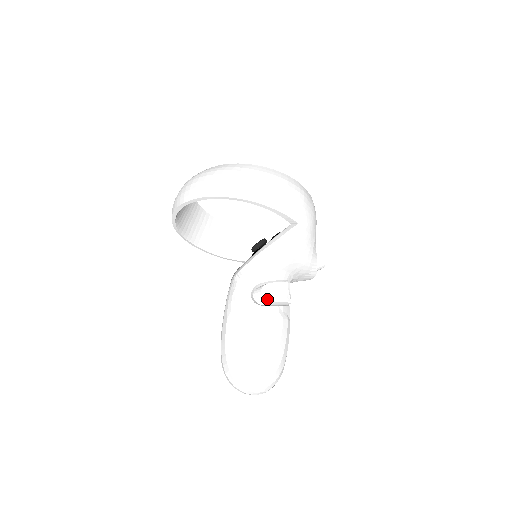
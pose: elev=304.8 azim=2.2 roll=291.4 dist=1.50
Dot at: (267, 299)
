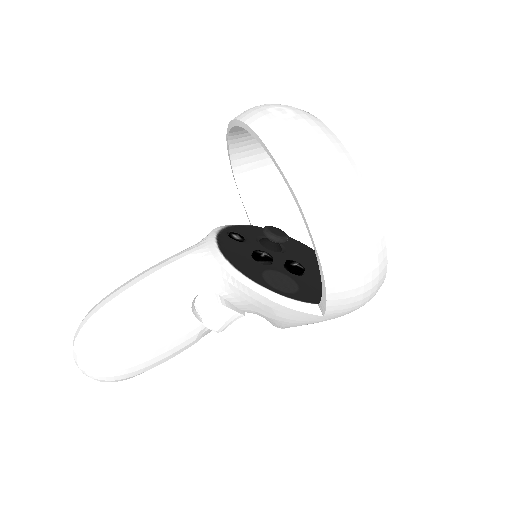
Dot at: (205, 320)
